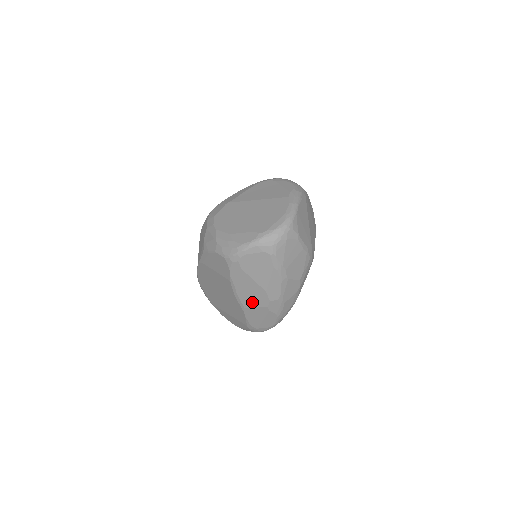
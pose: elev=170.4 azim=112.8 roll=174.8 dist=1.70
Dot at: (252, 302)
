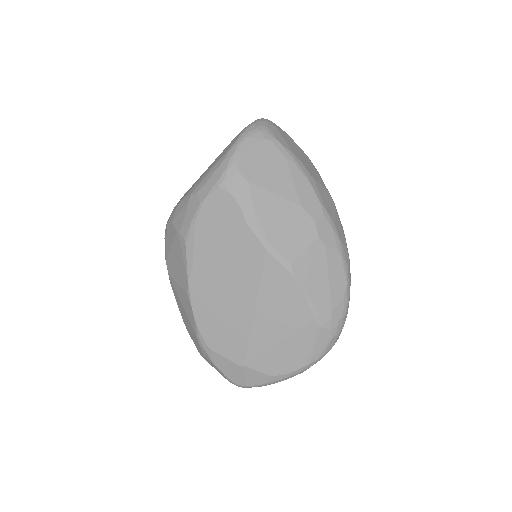
Dot at: (295, 243)
